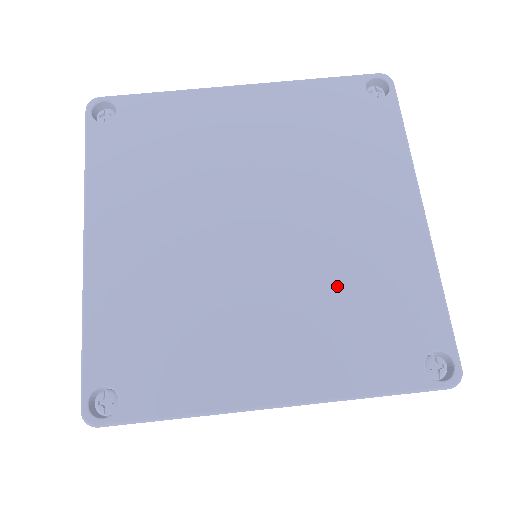
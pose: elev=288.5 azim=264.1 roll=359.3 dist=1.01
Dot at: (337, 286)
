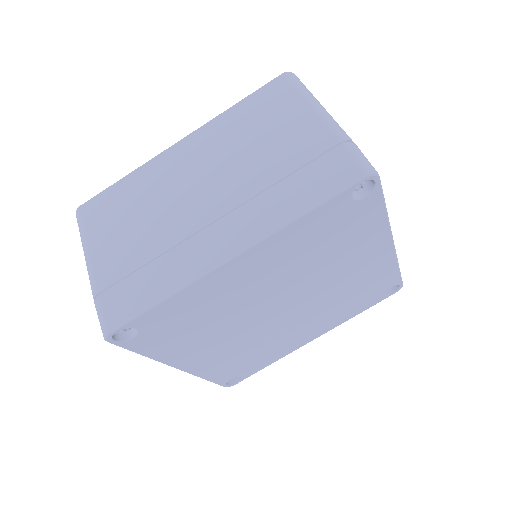
Dot at: (338, 299)
